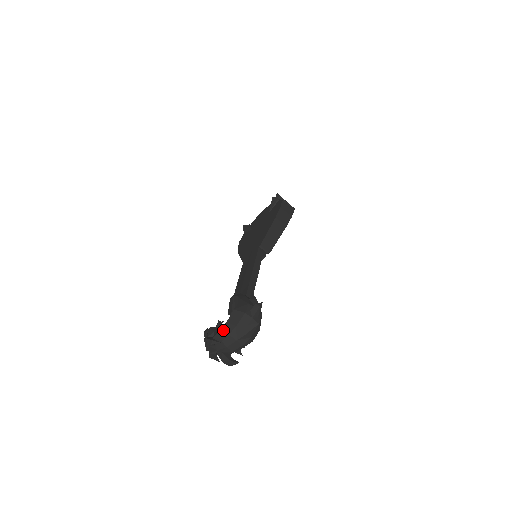
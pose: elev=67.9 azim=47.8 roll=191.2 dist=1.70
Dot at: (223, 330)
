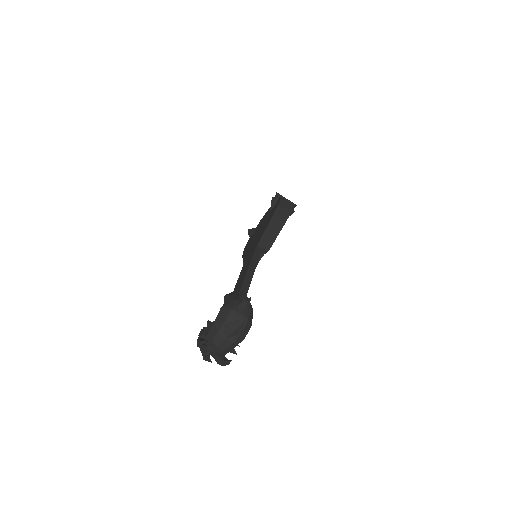
Dot at: (212, 329)
